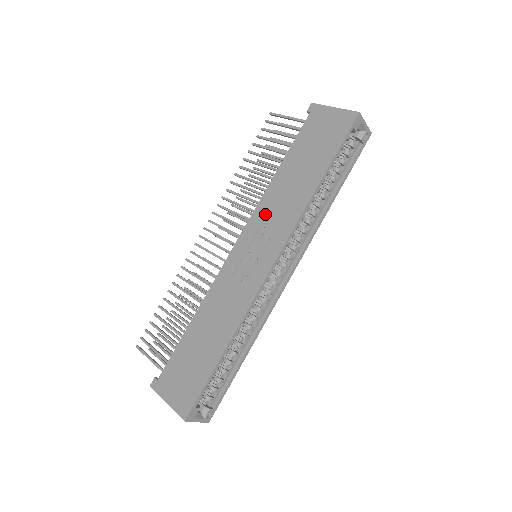
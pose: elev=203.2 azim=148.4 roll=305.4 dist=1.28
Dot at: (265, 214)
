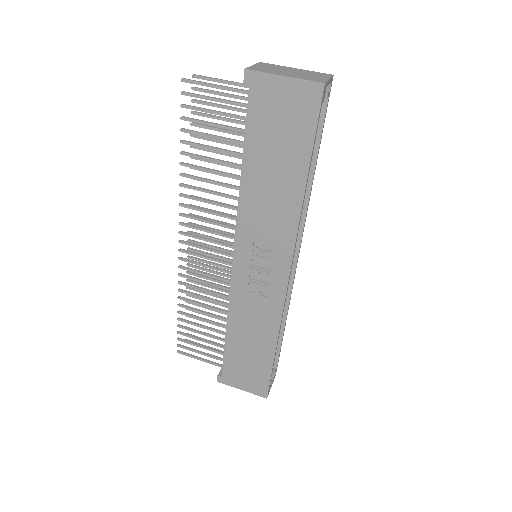
Dot at: (253, 228)
